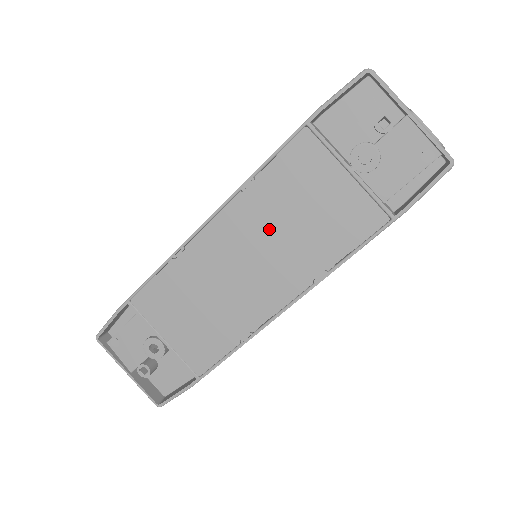
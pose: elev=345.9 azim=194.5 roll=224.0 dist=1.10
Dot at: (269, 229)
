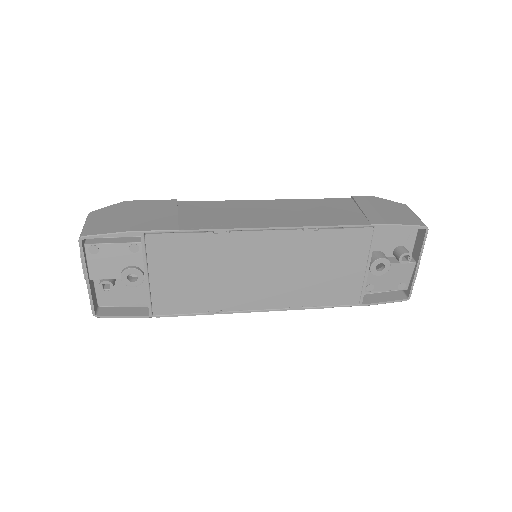
Dot at: (296, 263)
